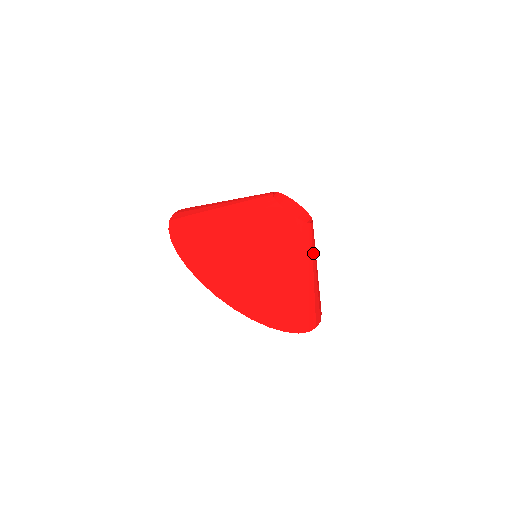
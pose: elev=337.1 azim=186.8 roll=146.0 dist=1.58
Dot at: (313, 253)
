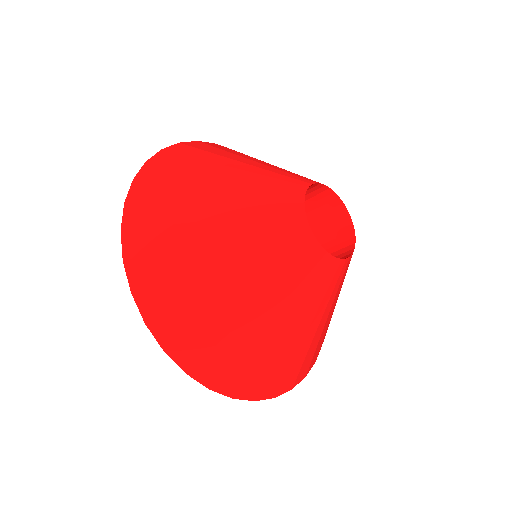
Dot at: (331, 298)
